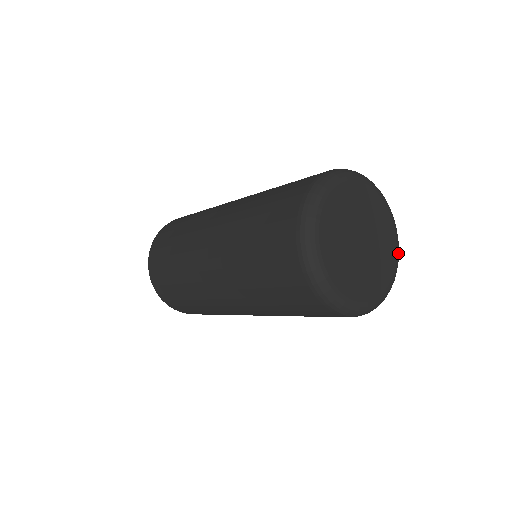
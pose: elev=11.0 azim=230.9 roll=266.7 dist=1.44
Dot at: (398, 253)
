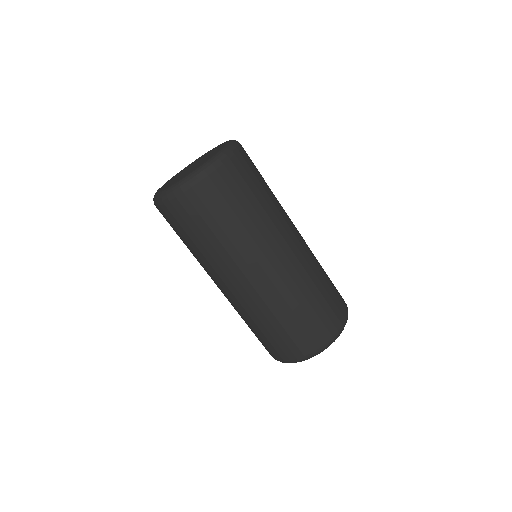
Dot at: occluded
